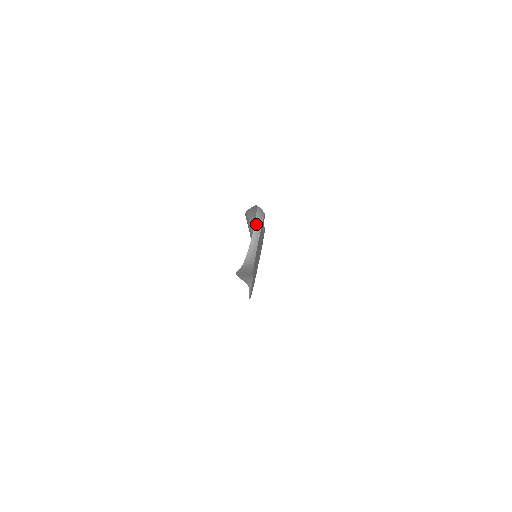
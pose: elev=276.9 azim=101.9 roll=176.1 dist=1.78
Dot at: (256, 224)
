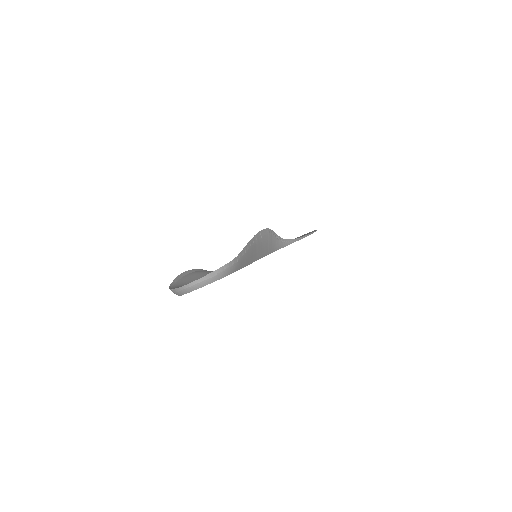
Dot at: (195, 282)
